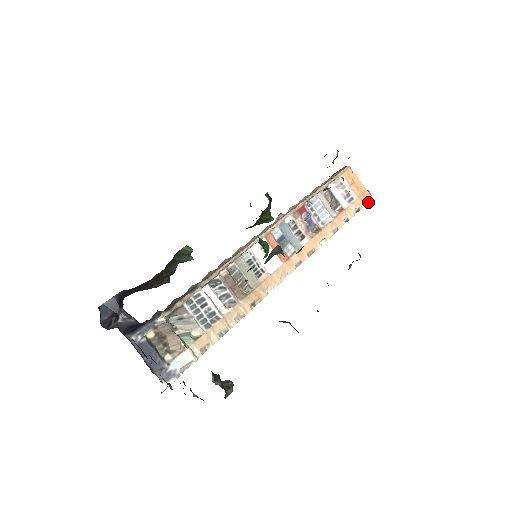
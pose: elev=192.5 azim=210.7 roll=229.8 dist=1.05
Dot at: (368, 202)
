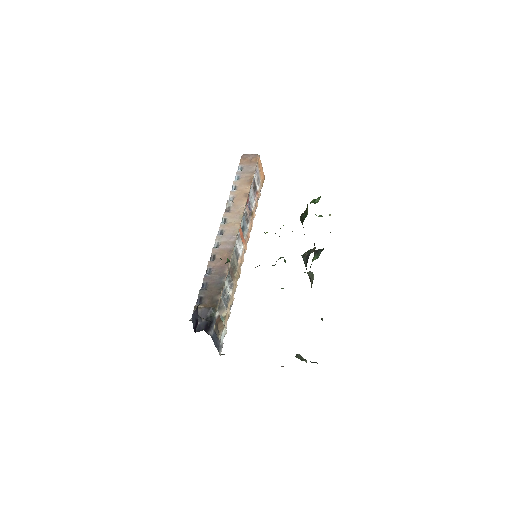
Dot at: occluded
